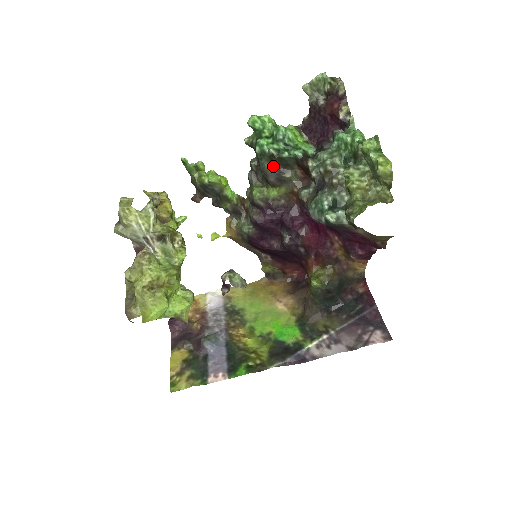
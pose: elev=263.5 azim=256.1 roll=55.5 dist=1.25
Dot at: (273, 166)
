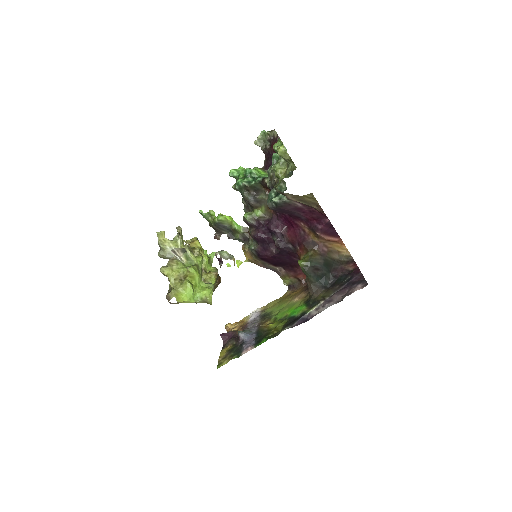
Dot at: (250, 194)
